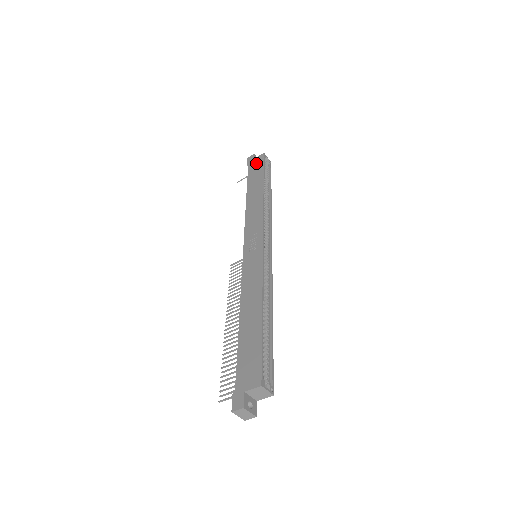
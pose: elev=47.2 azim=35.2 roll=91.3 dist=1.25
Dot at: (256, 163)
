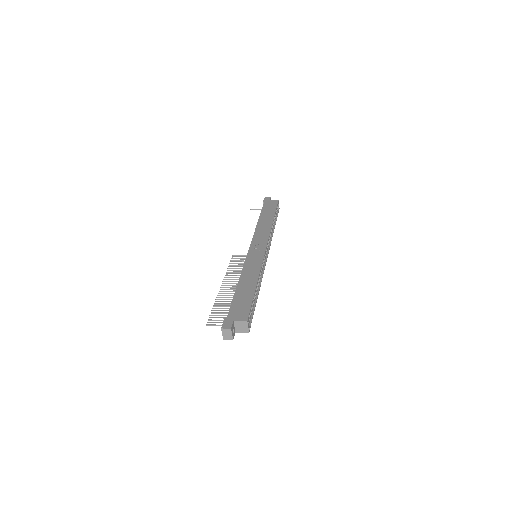
Dot at: (271, 203)
